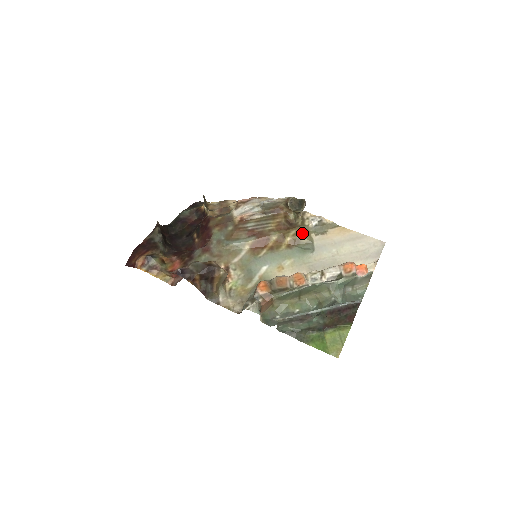
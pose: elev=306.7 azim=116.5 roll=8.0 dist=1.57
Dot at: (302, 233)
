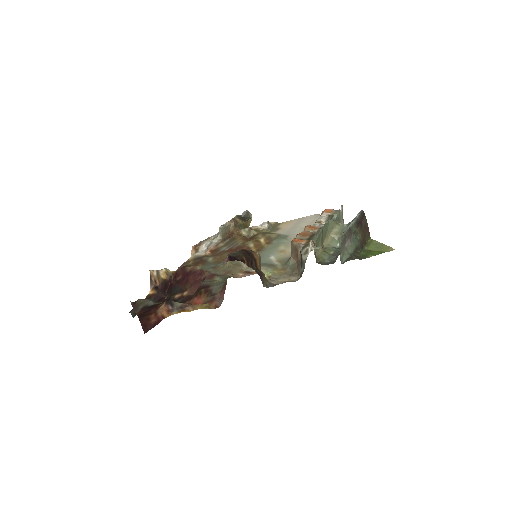
Dot at: (266, 233)
